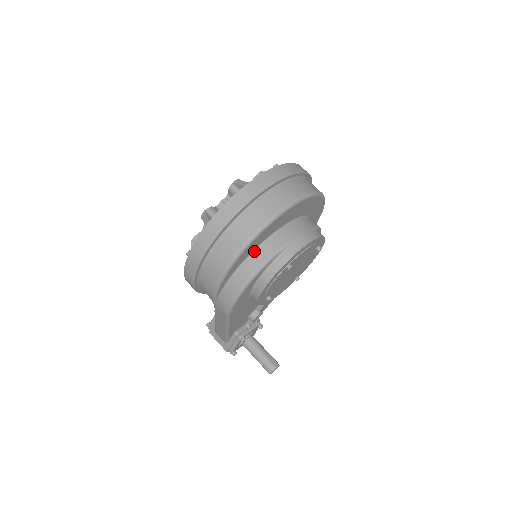
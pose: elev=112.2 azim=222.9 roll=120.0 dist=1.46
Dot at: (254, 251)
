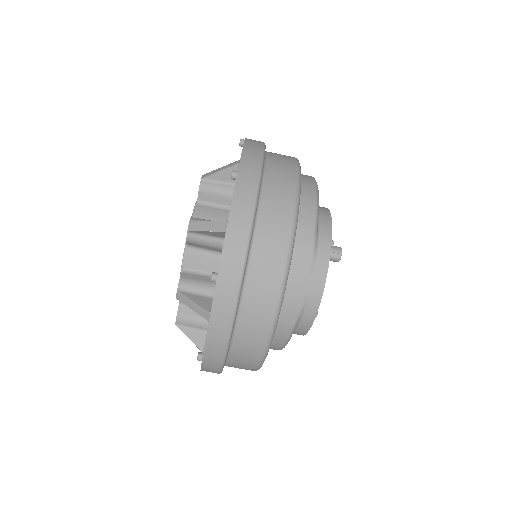
Dot at: occluded
